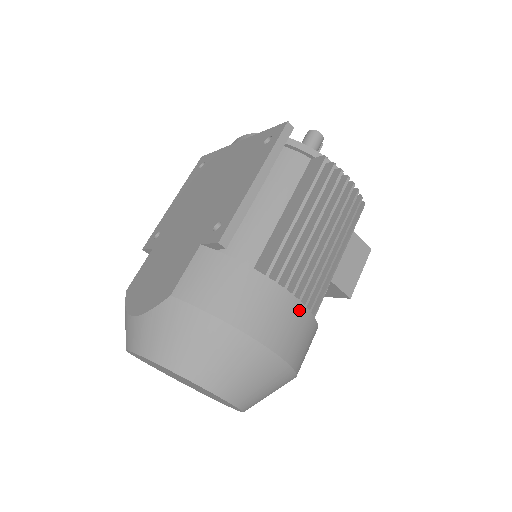
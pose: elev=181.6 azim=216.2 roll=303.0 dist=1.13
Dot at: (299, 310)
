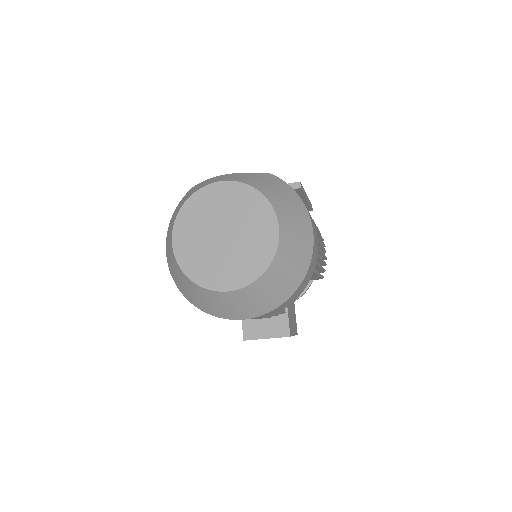
Dot at: (317, 249)
